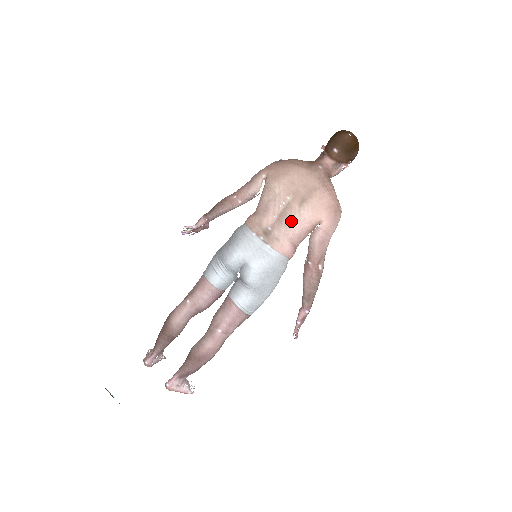
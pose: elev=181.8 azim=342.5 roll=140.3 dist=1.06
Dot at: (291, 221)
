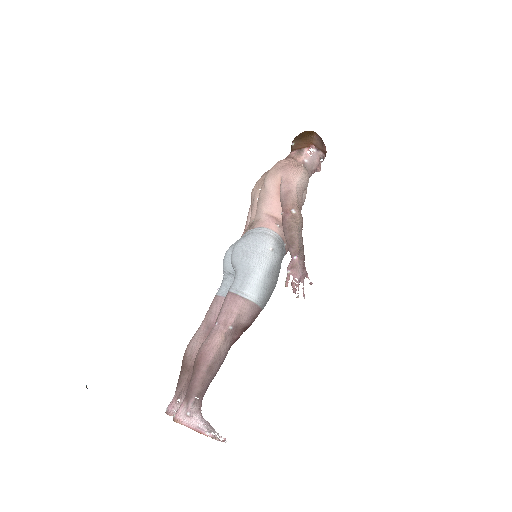
Dot at: (262, 198)
